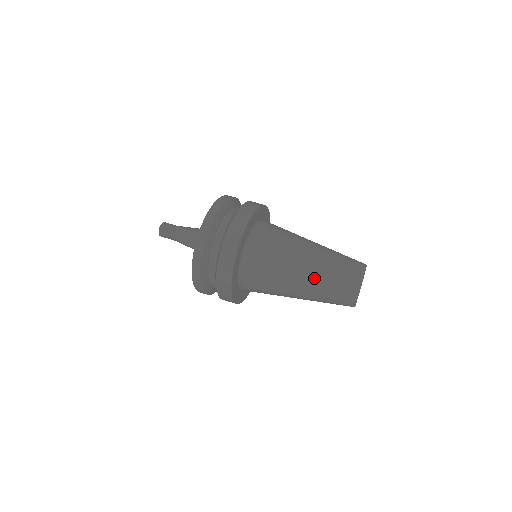
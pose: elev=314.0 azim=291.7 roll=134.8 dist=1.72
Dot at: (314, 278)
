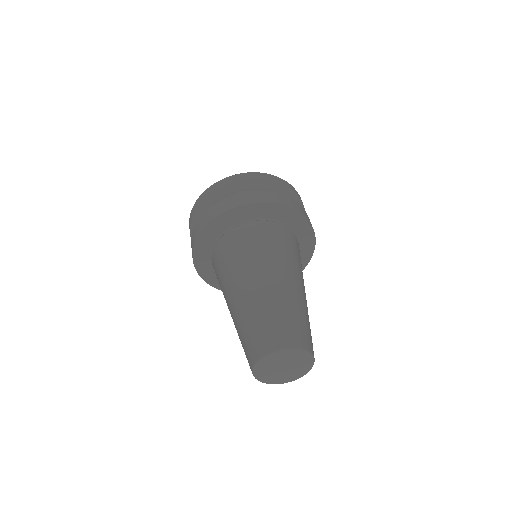
Dot at: (245, 305)
